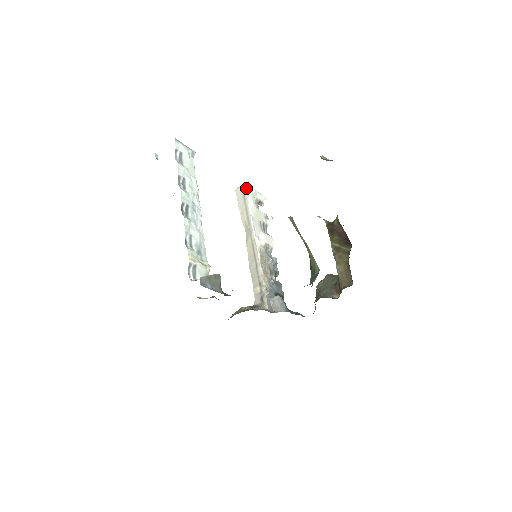
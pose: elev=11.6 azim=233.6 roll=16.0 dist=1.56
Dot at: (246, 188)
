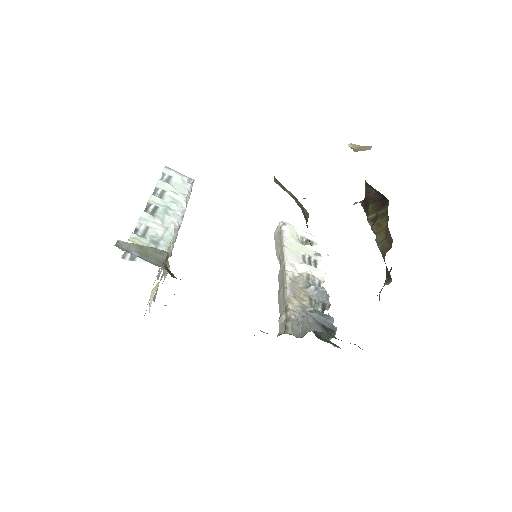
Dot at: (282, 224)
